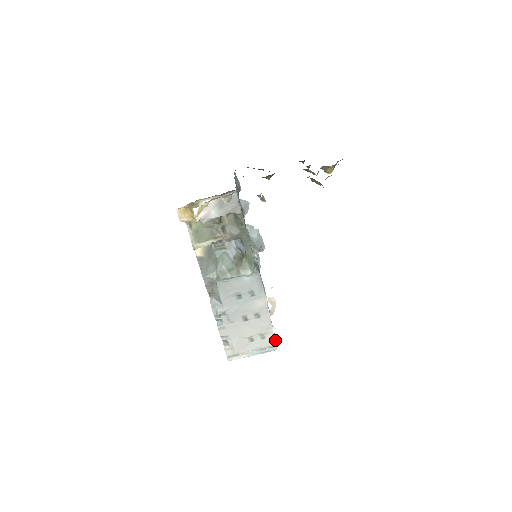
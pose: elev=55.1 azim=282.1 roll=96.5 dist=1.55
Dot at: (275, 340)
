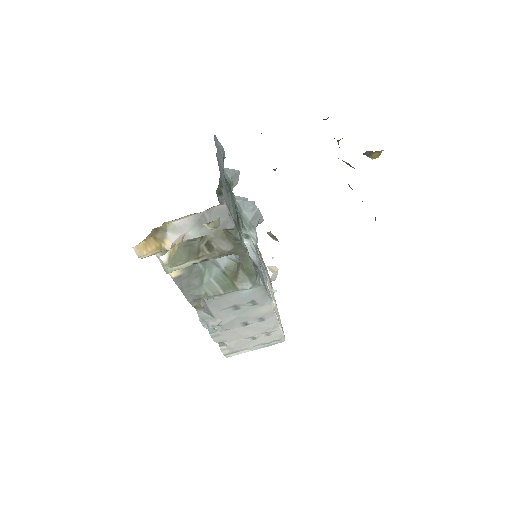
Dot at: (283, 334)
